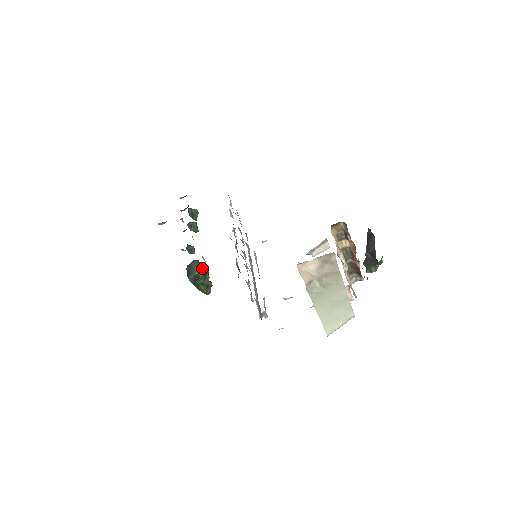
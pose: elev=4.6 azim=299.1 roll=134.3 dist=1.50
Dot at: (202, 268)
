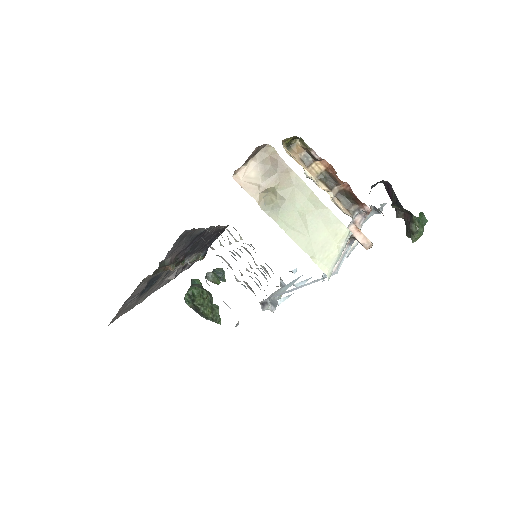
Dot at: (198, 286)
